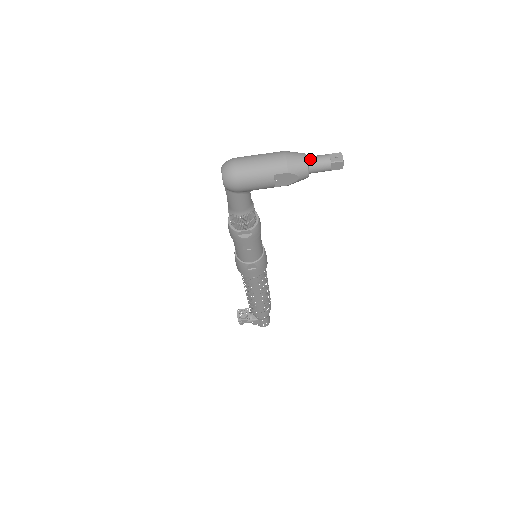
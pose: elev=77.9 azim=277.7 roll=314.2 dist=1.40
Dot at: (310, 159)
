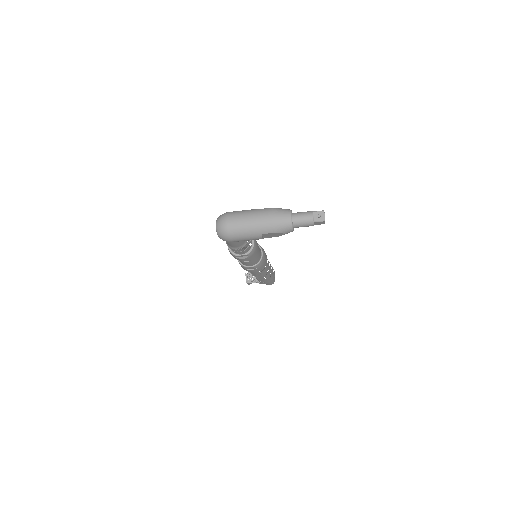
Dot at: (295, 218)
